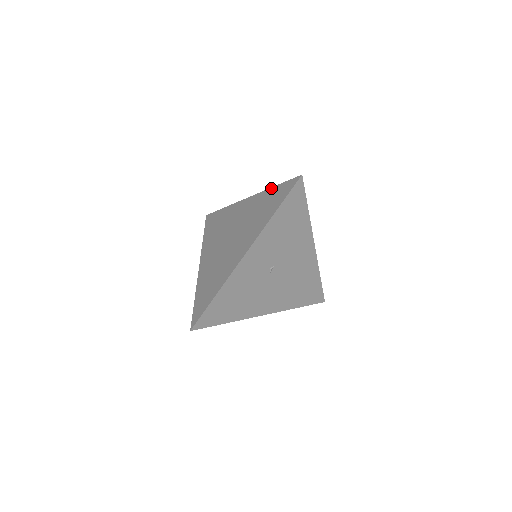
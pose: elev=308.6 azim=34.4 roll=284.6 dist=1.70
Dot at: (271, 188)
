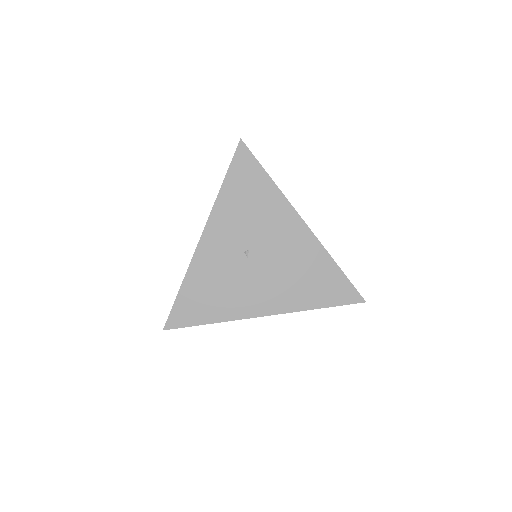
Dot at: occluded
